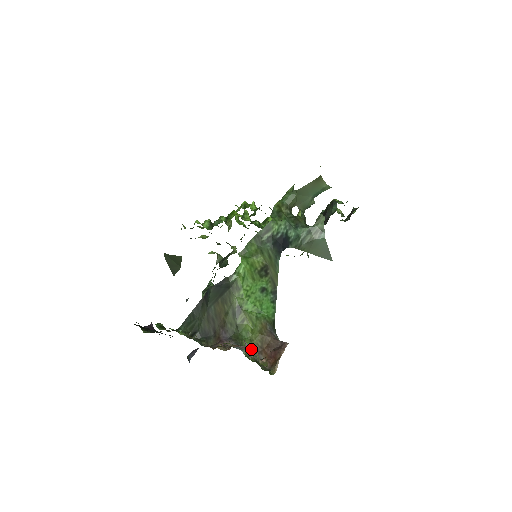
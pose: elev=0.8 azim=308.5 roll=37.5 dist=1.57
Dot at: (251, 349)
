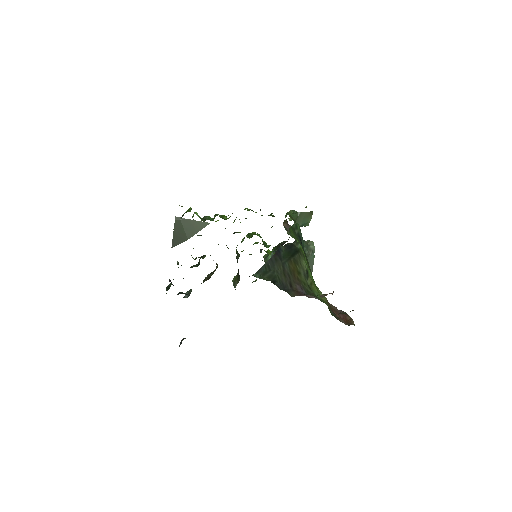
Dot at: occluded
